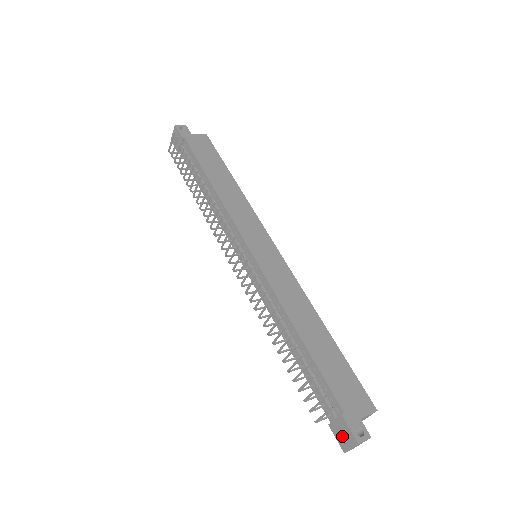
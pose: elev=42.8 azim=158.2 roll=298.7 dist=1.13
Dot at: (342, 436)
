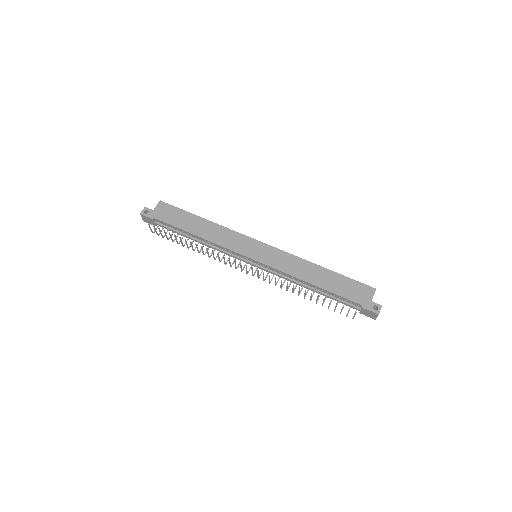
Dot at: (369, 315)
